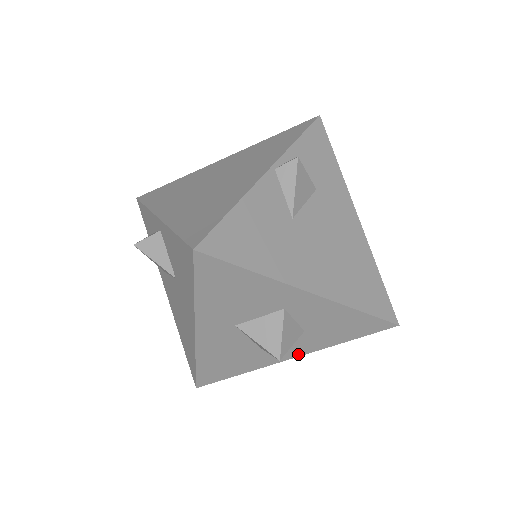
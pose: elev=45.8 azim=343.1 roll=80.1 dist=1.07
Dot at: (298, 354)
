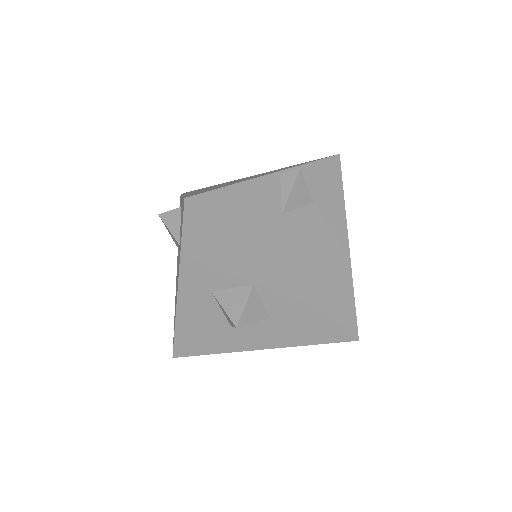
Dot at: (264, 346)
